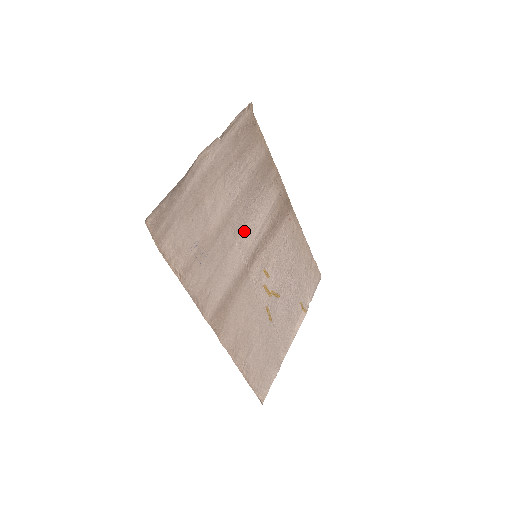
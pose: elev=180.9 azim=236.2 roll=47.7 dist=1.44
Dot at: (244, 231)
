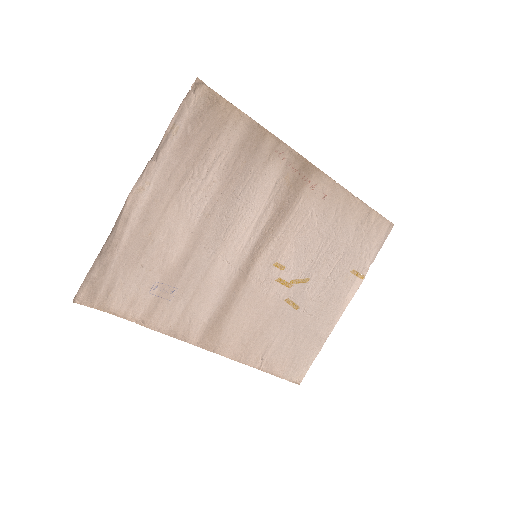
Dot at: (229, 239)
